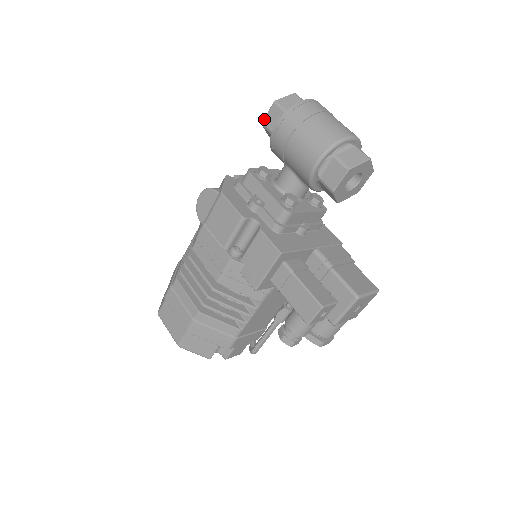
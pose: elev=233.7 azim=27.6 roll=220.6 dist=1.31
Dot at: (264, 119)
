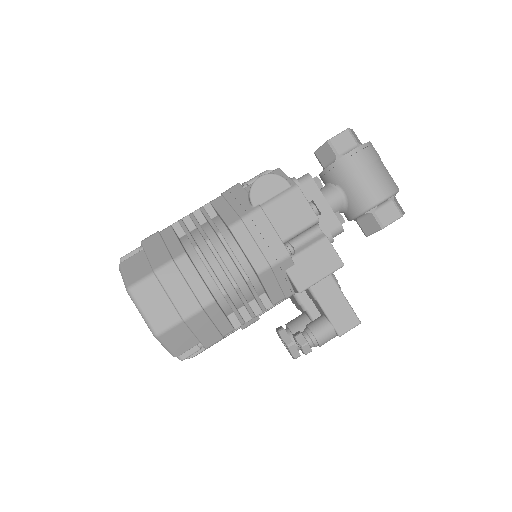
Dot at: (333, 137)
